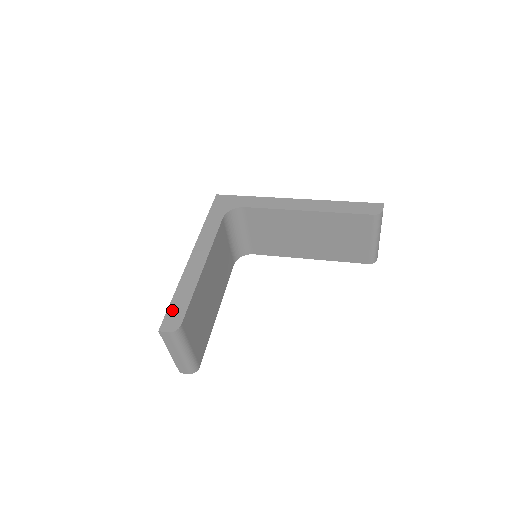
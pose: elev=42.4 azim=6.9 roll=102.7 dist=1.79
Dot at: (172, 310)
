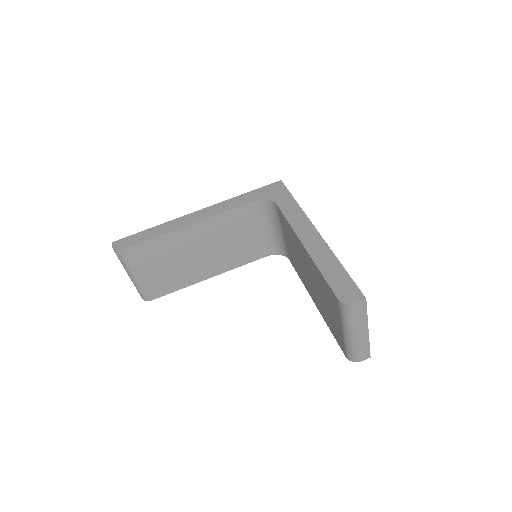
Dot at: (134, 237)
